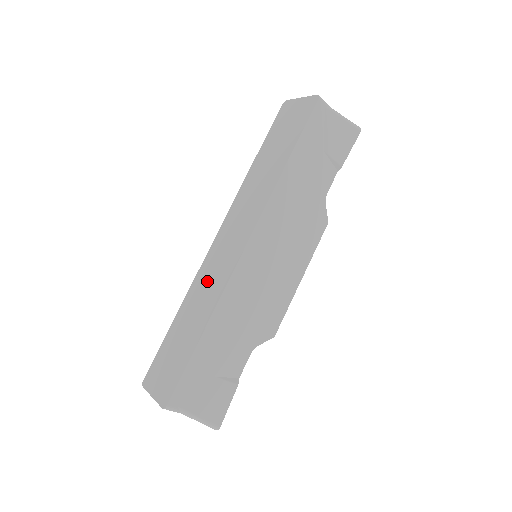
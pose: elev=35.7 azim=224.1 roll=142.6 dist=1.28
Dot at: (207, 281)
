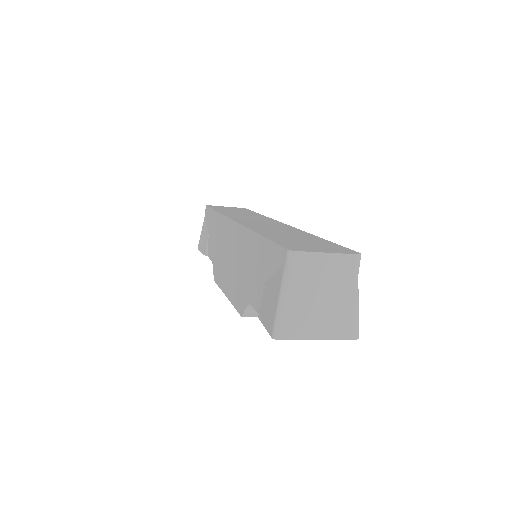
Dot at: (270, 227)
